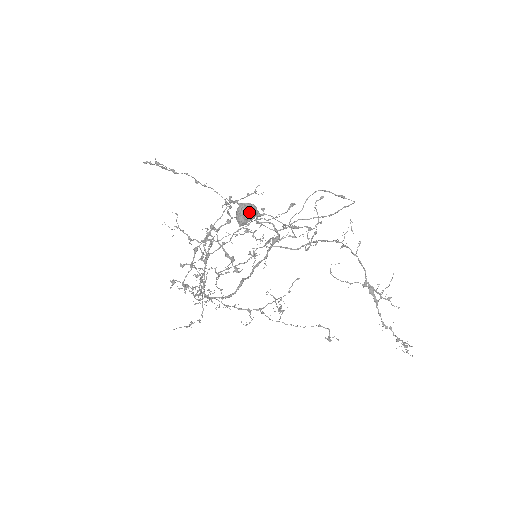
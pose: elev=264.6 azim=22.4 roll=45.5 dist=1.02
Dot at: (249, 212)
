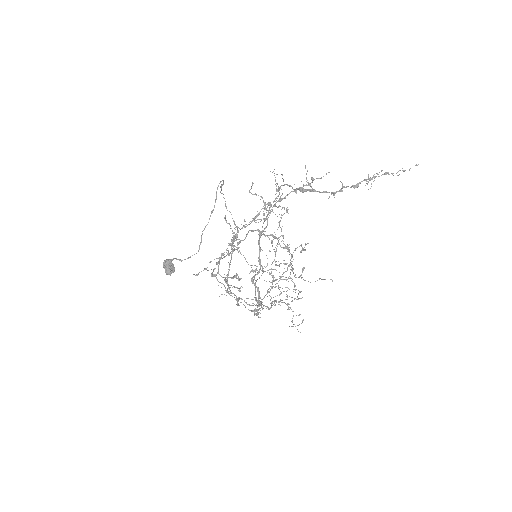
Dot at: (166, 266)
